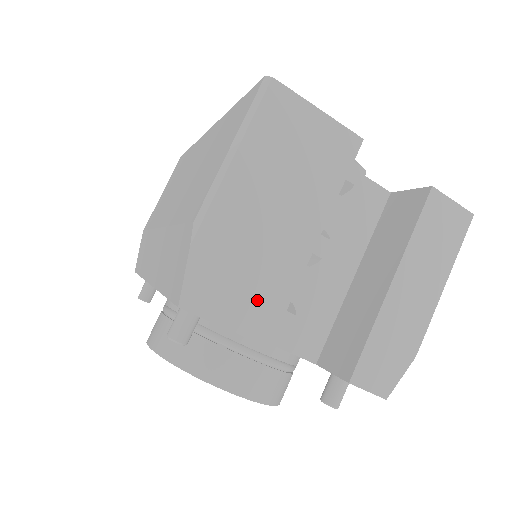
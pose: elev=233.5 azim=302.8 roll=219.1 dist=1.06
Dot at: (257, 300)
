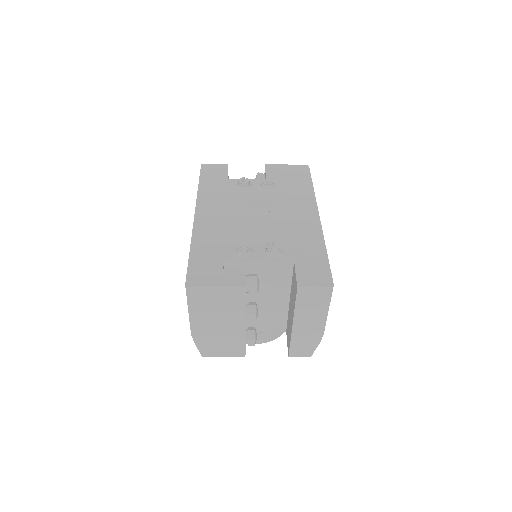
Dot at: (231, 347)
